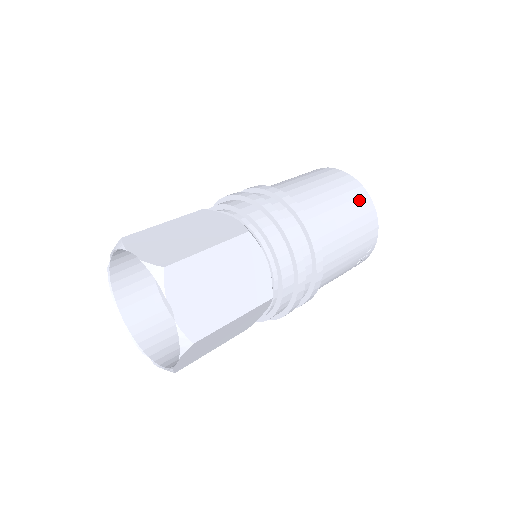
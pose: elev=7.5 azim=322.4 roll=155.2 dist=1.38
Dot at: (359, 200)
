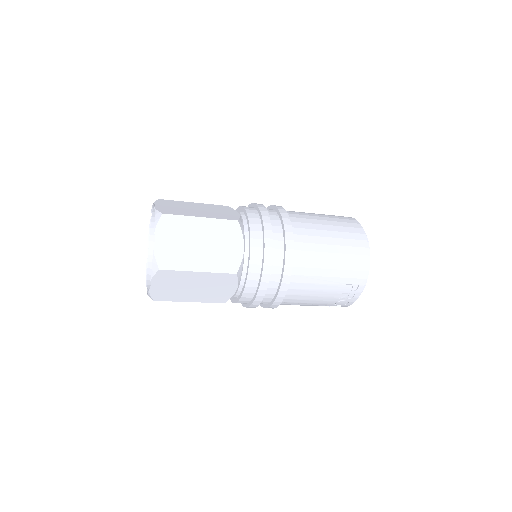
Dot at: (354, 242)
